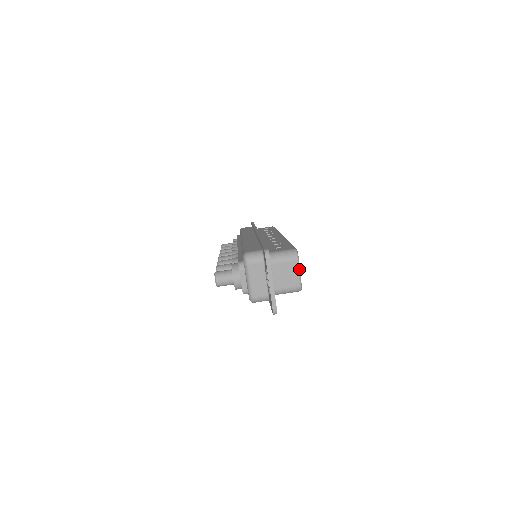
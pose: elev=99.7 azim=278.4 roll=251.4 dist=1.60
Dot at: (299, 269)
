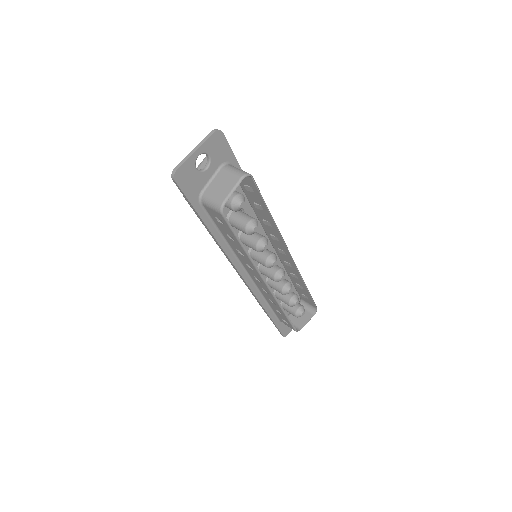
Dot at: (236, 186)
